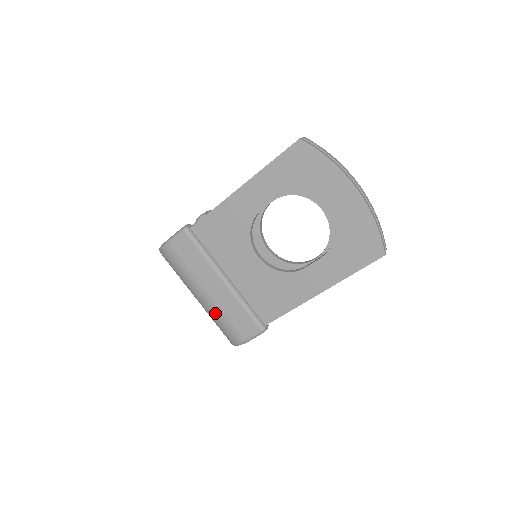
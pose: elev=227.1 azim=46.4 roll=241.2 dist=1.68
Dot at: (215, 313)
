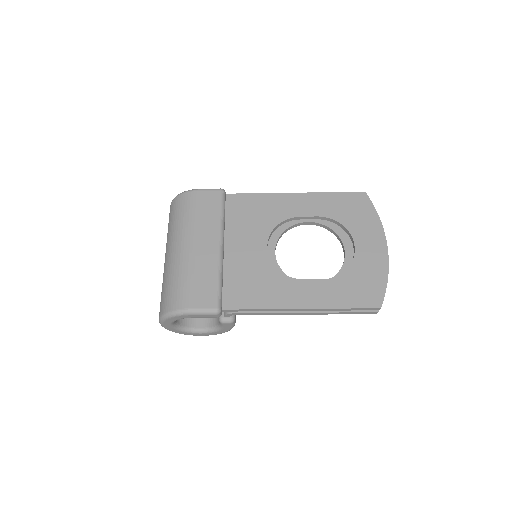
Dot at: (182, 268)
